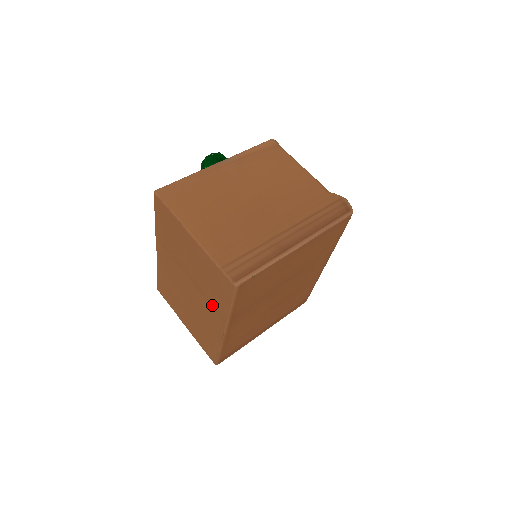
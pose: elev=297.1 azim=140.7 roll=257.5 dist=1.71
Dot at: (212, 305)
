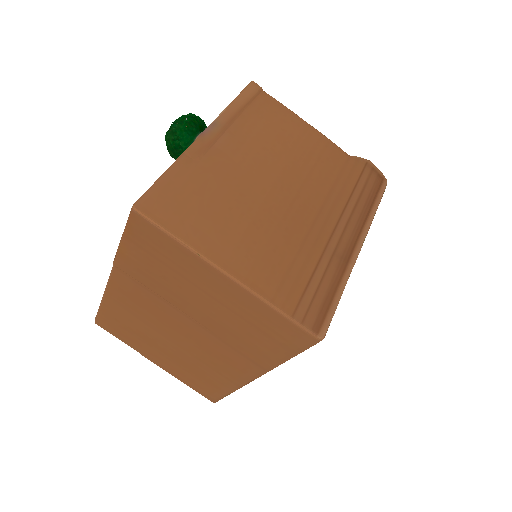
Dot at: (241, 353)
